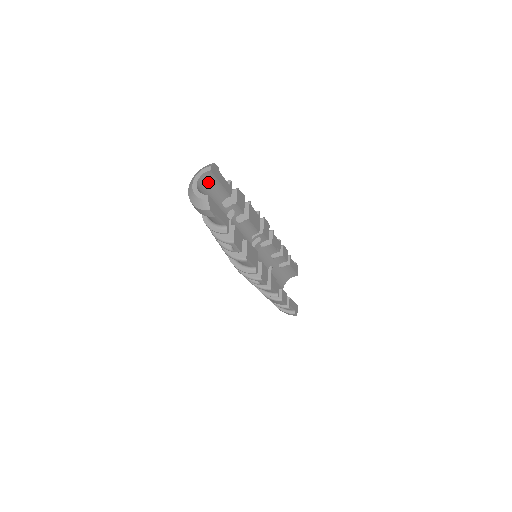
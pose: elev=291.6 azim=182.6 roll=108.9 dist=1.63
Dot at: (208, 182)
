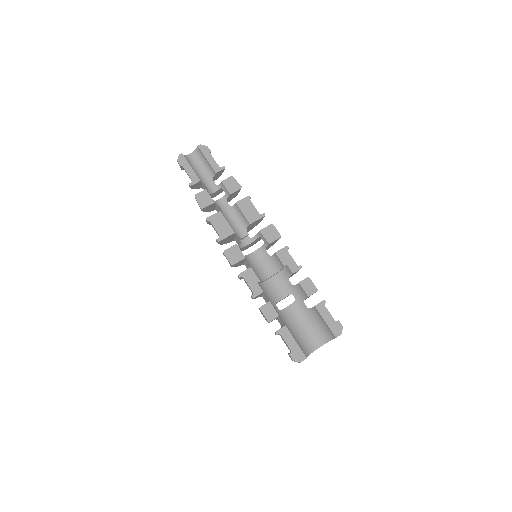
Dot at: (200, 157)
